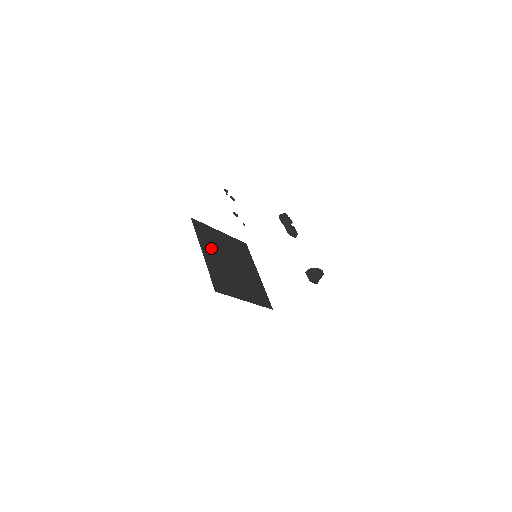
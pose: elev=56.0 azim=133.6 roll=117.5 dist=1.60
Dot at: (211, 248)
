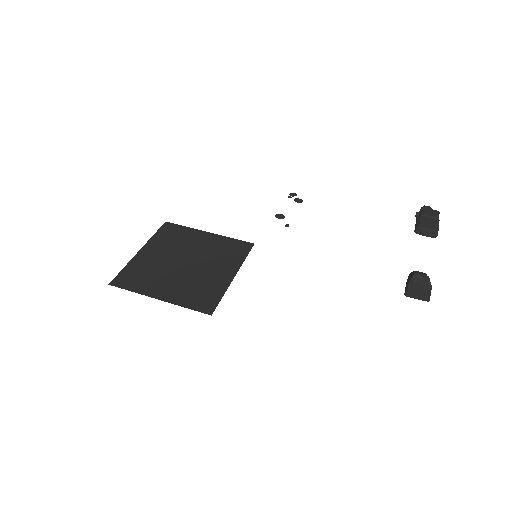
Dot at: (163, 247)
